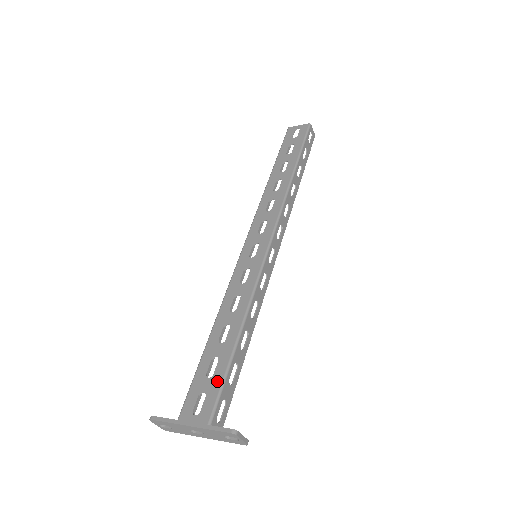
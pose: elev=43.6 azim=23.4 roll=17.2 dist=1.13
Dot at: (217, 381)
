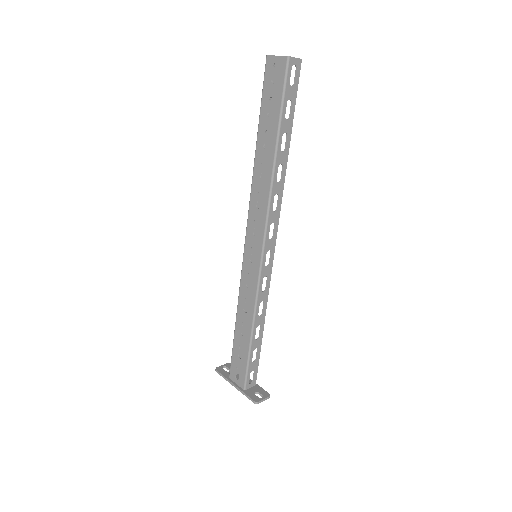
Dot at: (244, 364)
